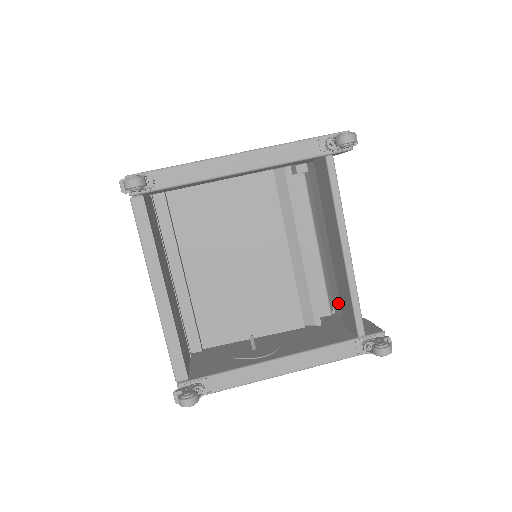
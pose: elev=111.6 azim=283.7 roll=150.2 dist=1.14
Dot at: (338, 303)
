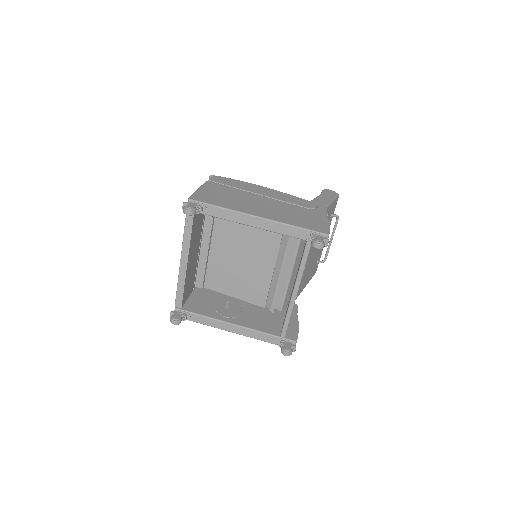
Dot at: occluded
